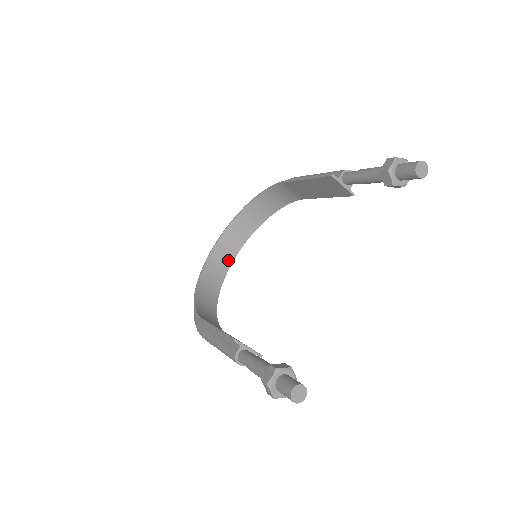
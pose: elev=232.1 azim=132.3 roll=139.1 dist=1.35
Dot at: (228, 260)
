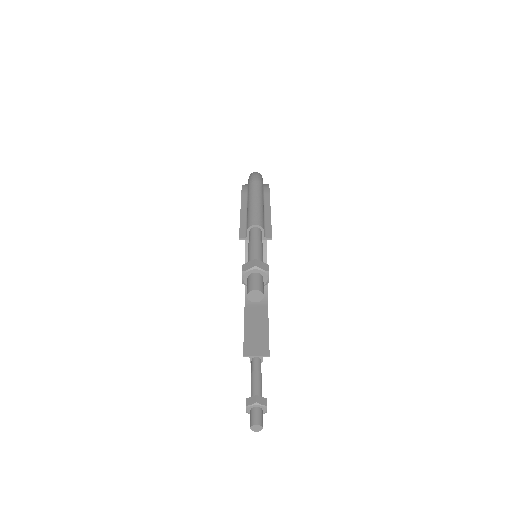
Dot at: occluded
